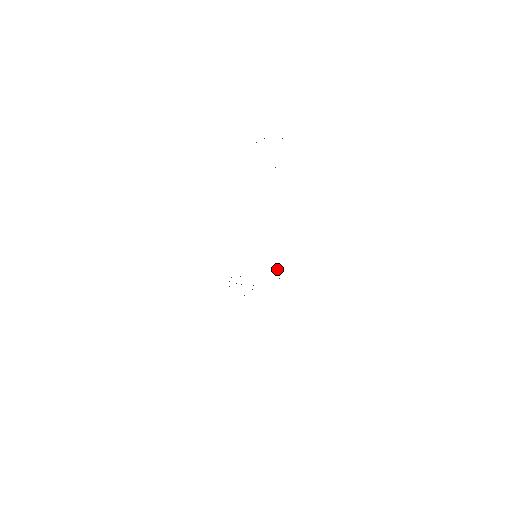
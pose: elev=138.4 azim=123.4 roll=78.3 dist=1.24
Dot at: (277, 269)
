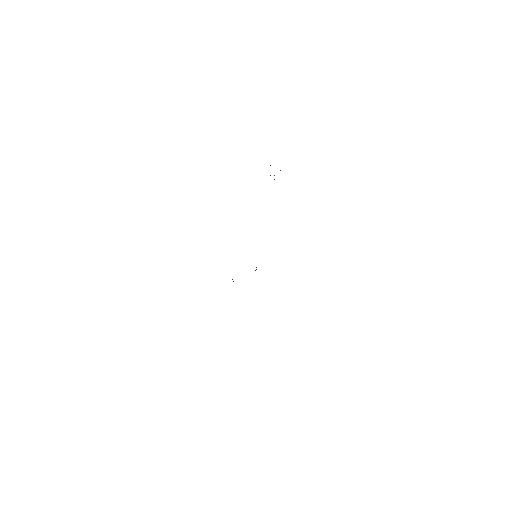
Dot at: occluded
